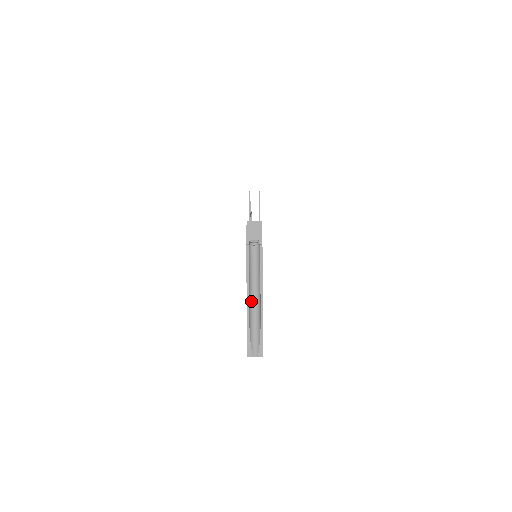
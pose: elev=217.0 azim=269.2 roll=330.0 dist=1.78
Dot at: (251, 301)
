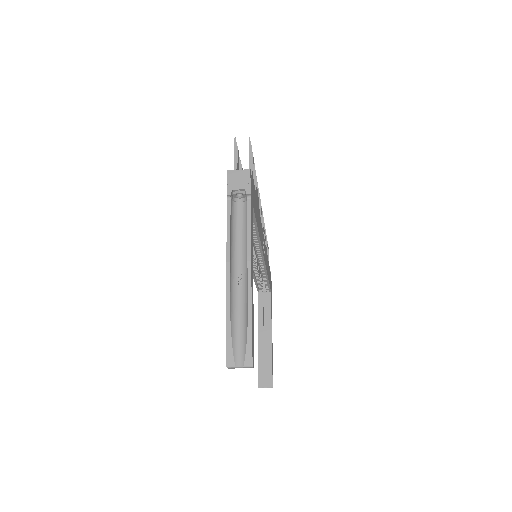
Dot at: (234, 280)
